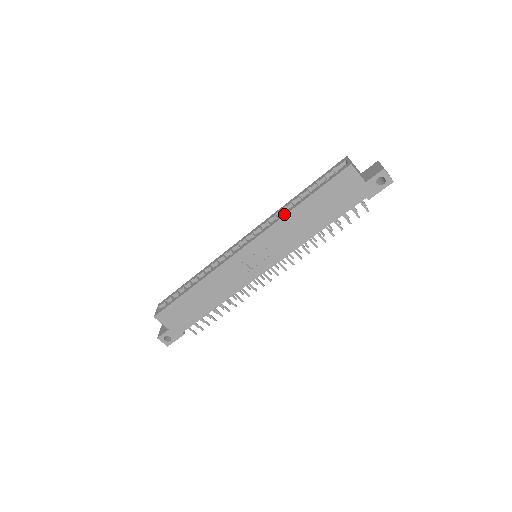
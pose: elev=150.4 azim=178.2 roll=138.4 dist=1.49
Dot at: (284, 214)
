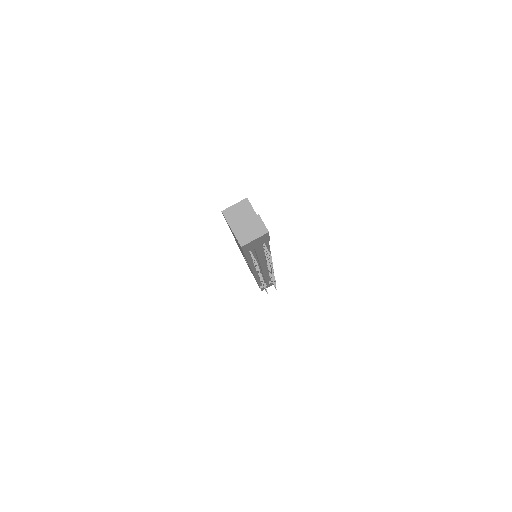
Dot at: occluded
